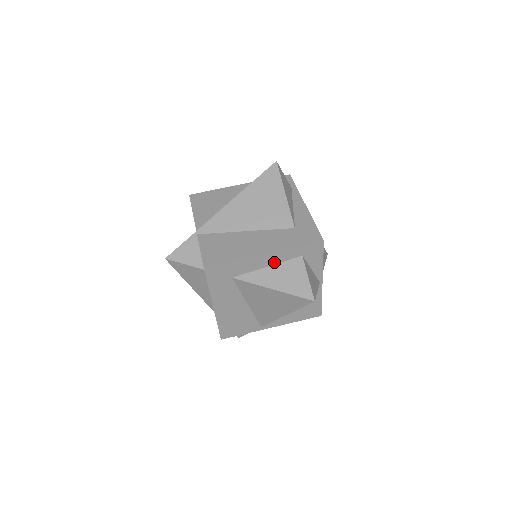
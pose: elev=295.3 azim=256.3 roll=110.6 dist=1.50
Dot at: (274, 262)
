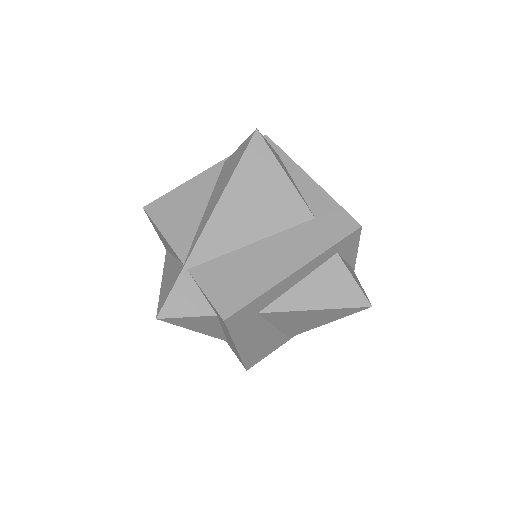
Dot at: (306, 274)
